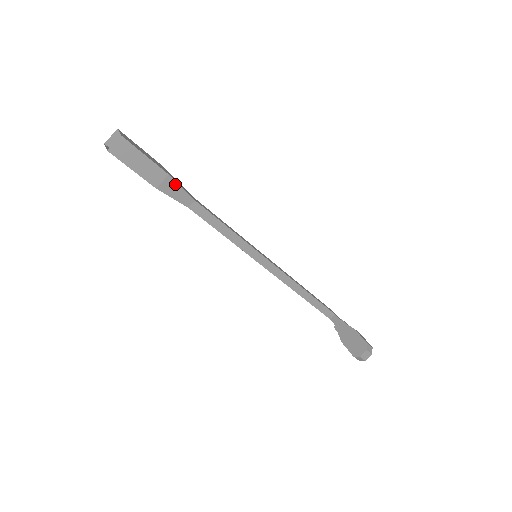
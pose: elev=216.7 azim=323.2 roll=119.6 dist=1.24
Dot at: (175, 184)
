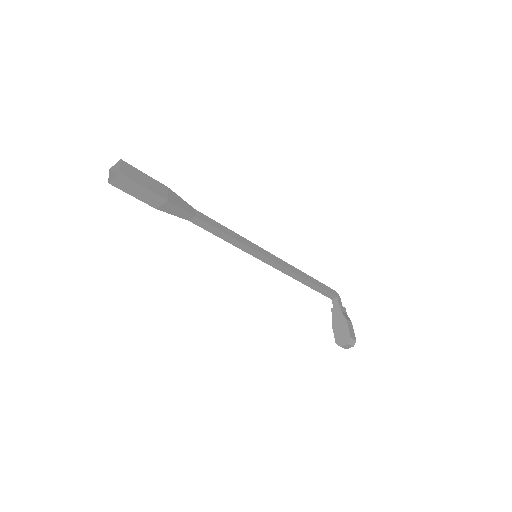
Dot at: (175, 206)
